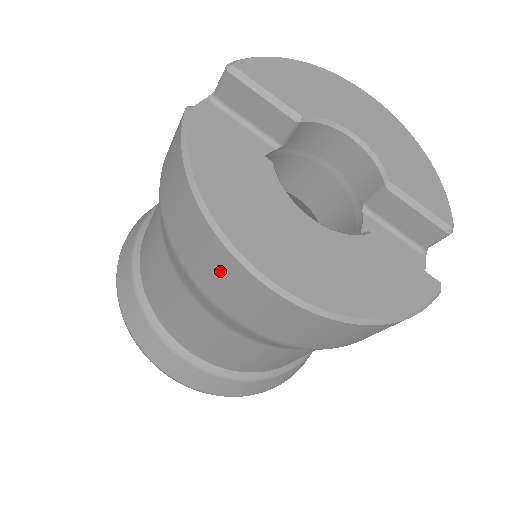
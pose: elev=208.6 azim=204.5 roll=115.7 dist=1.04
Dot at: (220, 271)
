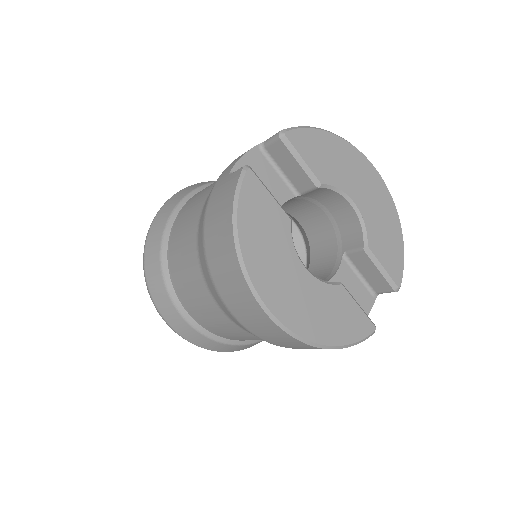
Dot at: (236, 289)
